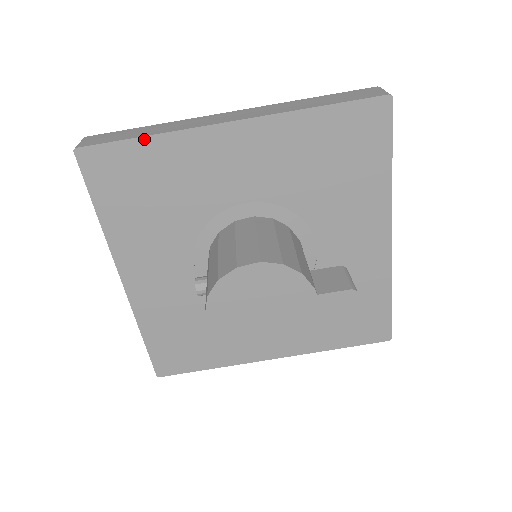
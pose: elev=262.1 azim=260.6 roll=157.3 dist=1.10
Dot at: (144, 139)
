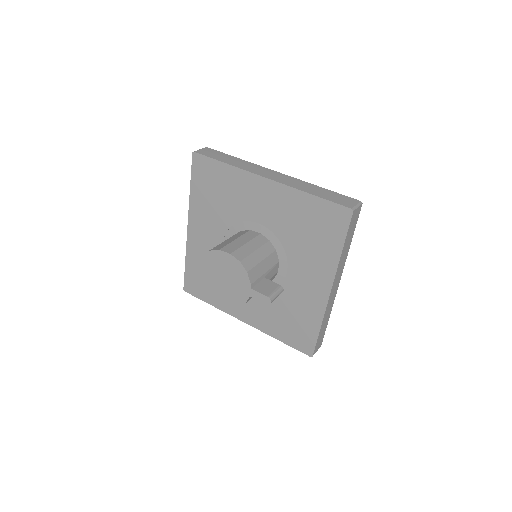
Dot at: (224, 164)
